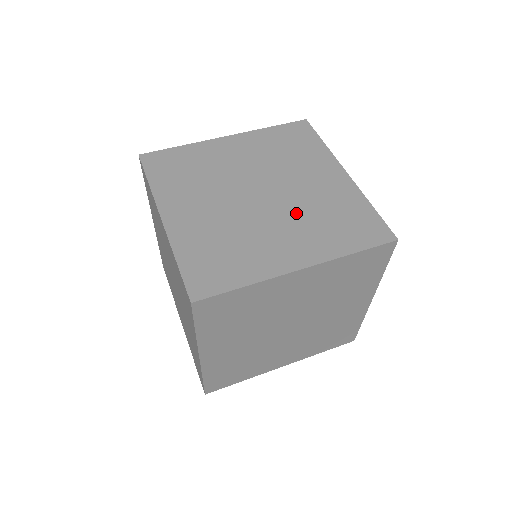
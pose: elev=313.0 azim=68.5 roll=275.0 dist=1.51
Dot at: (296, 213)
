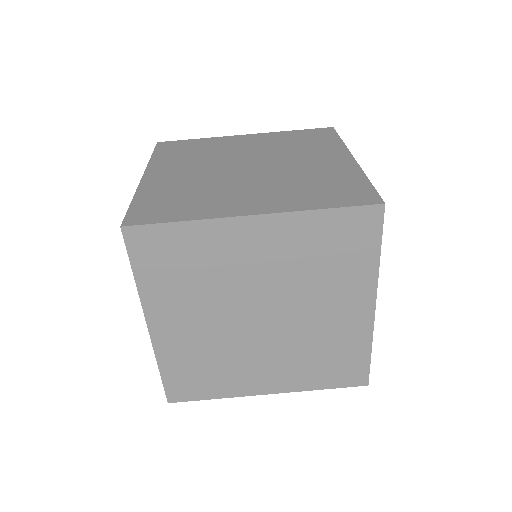
Dot at: (290, 346)
